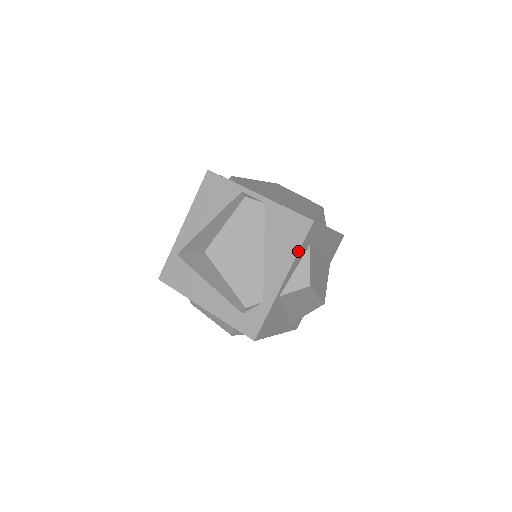
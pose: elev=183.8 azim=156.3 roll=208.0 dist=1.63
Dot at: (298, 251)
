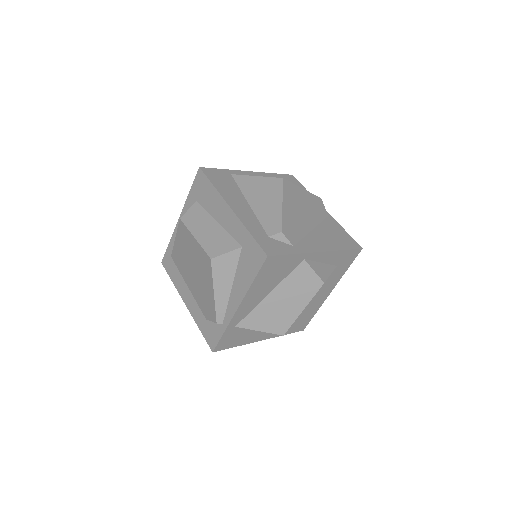
Dot at: (342, 249)
